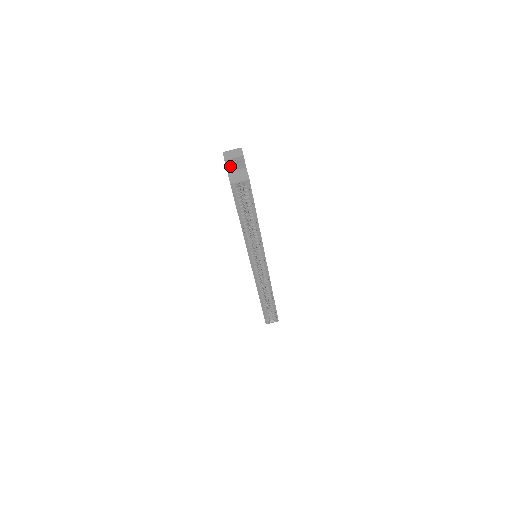
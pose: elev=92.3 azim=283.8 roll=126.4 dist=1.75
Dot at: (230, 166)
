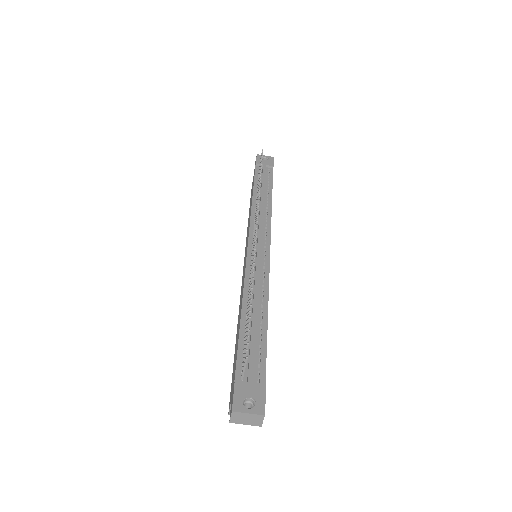
Dot at: occluded
